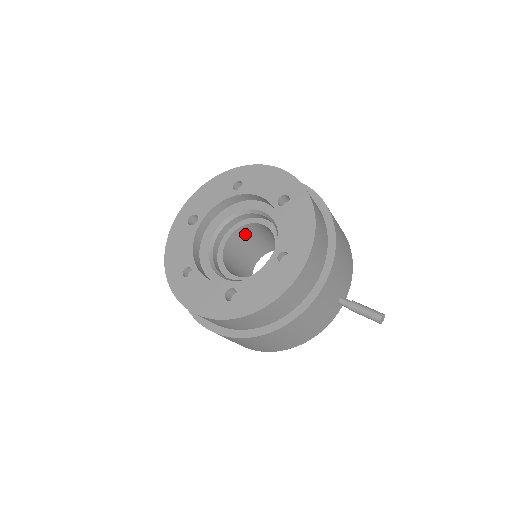
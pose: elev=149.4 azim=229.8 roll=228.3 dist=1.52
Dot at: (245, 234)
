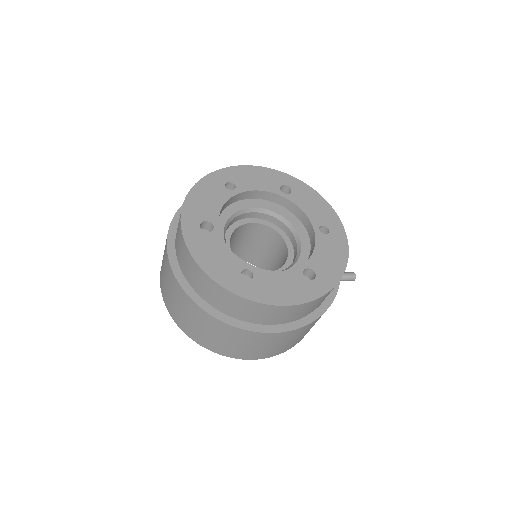
Dot at: occluded
